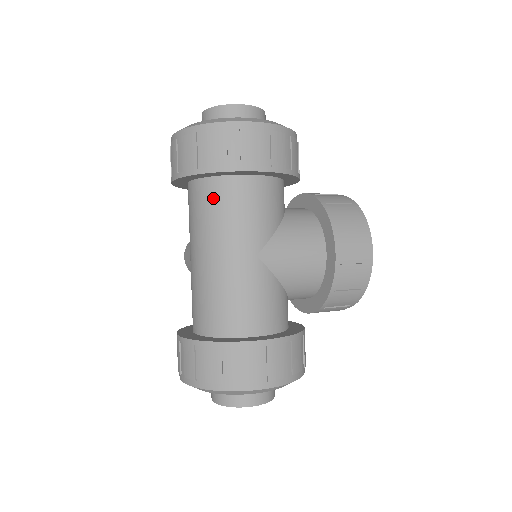
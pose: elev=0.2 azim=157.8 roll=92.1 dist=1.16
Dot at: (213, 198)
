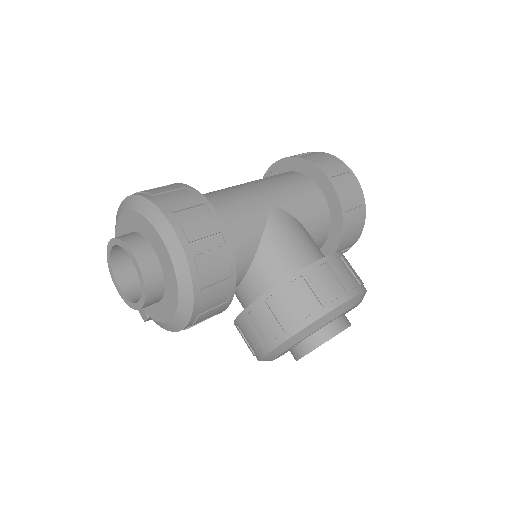
Dot at: (282, 175)
